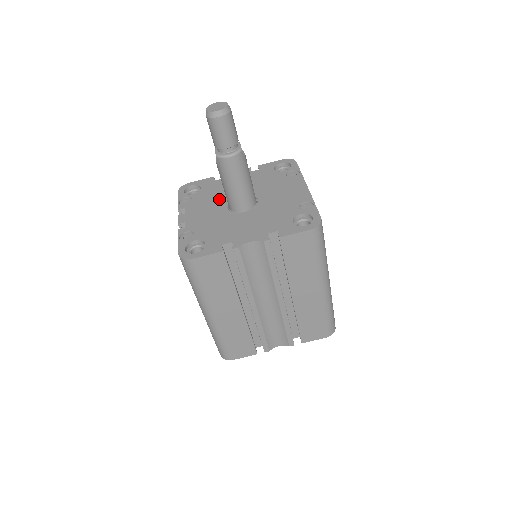
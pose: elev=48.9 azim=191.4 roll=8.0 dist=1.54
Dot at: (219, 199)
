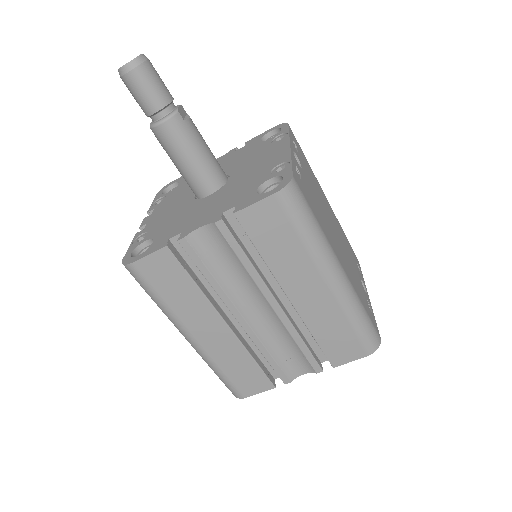
Dot at: (190, 189)
